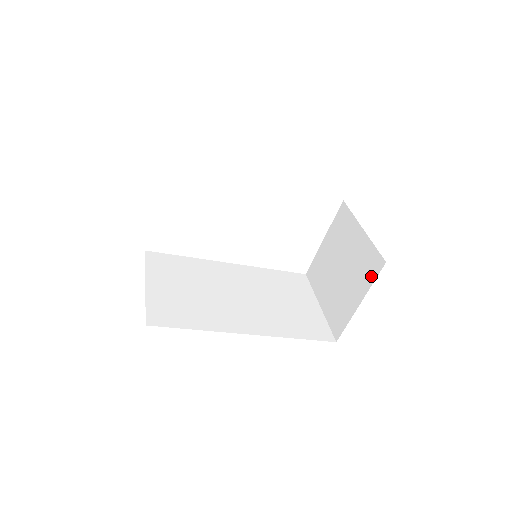
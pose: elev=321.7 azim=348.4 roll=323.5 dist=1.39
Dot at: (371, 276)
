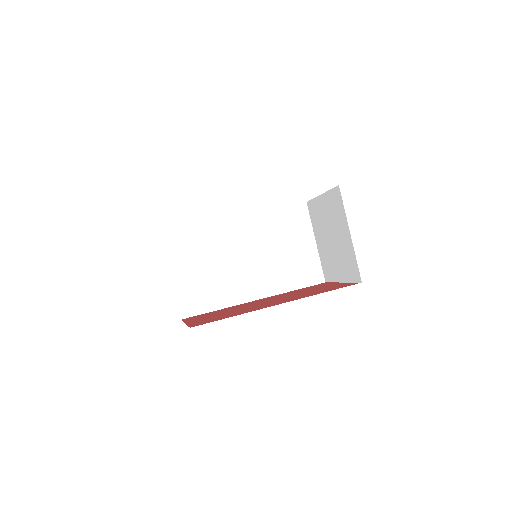
Dot at: (351, 277)
